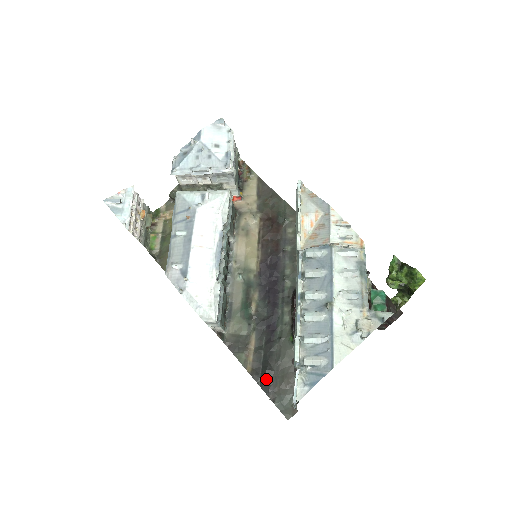
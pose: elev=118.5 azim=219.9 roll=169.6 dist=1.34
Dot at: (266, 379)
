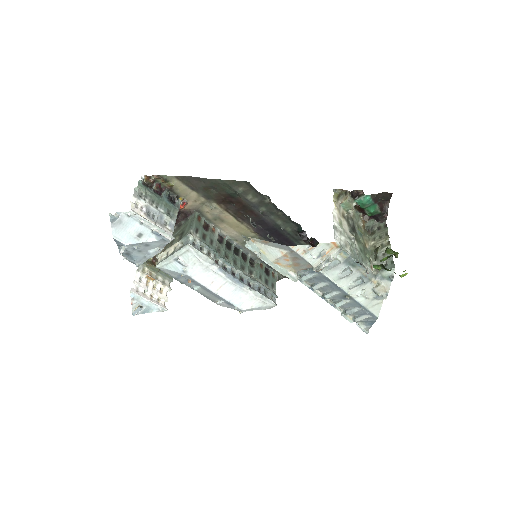
Dot at: occluded
